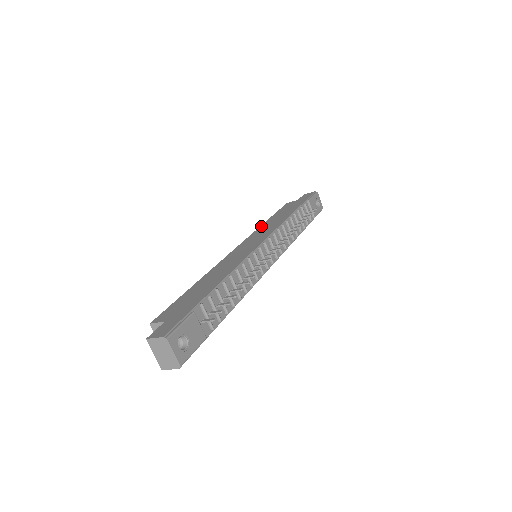
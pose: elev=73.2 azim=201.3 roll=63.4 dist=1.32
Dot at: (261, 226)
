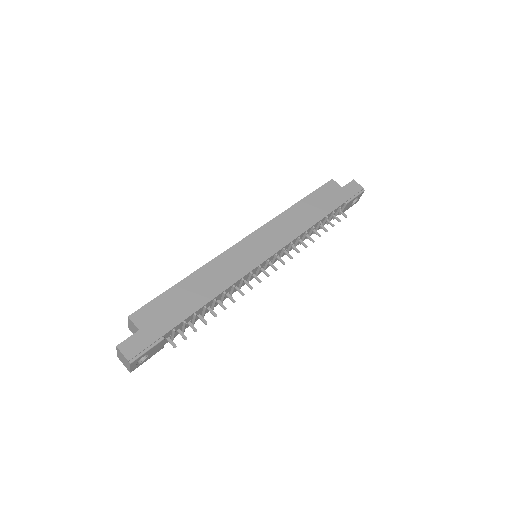
Dot at: (286, 212)
